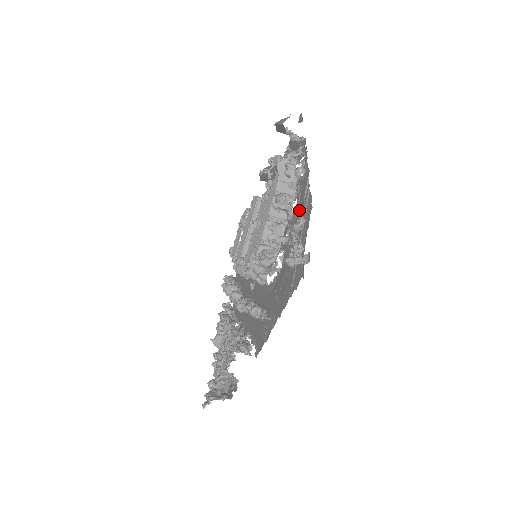
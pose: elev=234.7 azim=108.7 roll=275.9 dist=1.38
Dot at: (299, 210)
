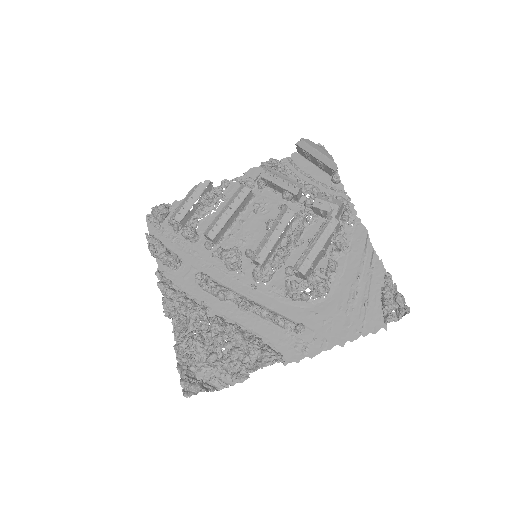
Dot at: (355, 258)
